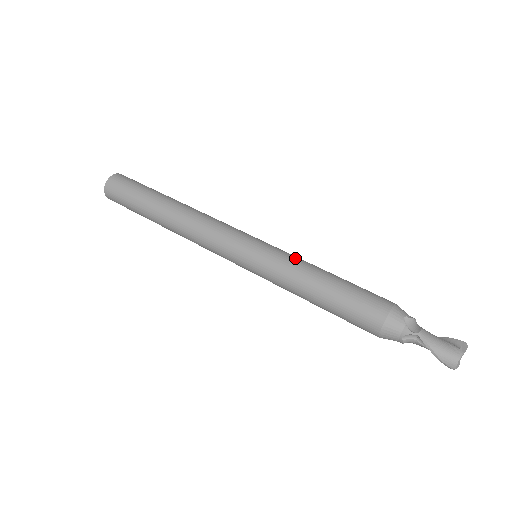
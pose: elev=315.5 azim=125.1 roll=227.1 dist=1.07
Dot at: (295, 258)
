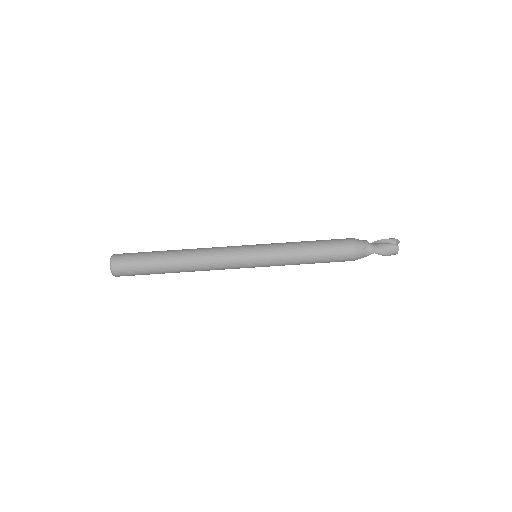
Dot at: (285, 250)
